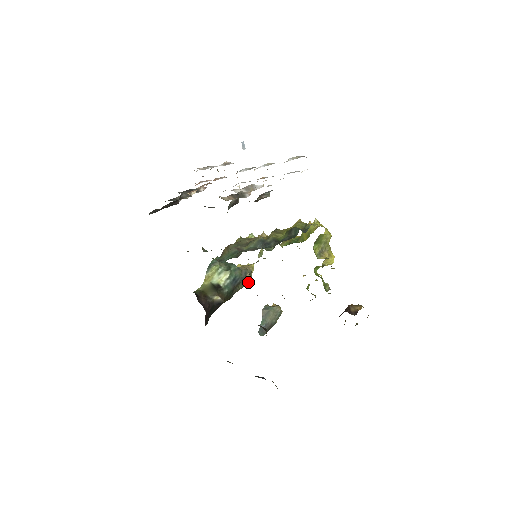
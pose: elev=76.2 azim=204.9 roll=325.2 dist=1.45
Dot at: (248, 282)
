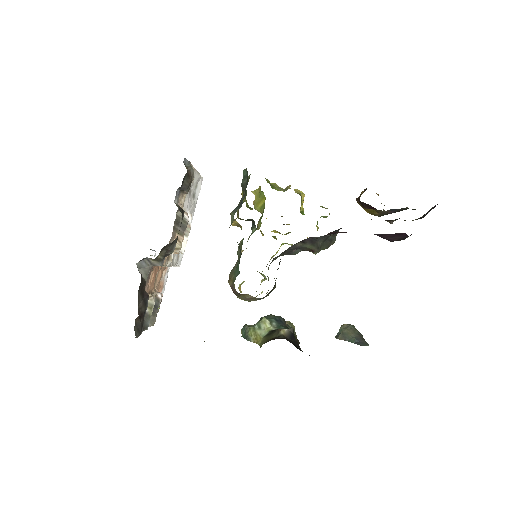
Dot at: occluded
